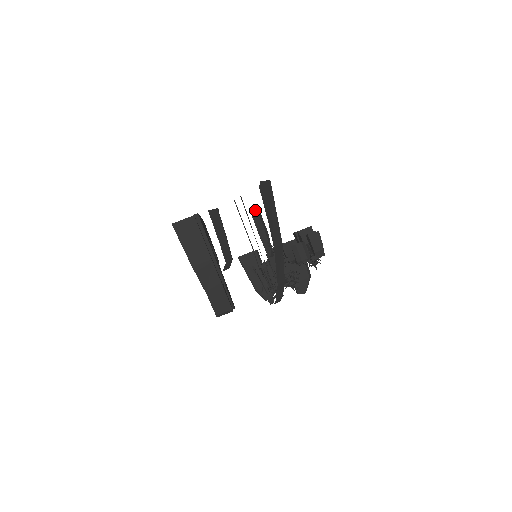
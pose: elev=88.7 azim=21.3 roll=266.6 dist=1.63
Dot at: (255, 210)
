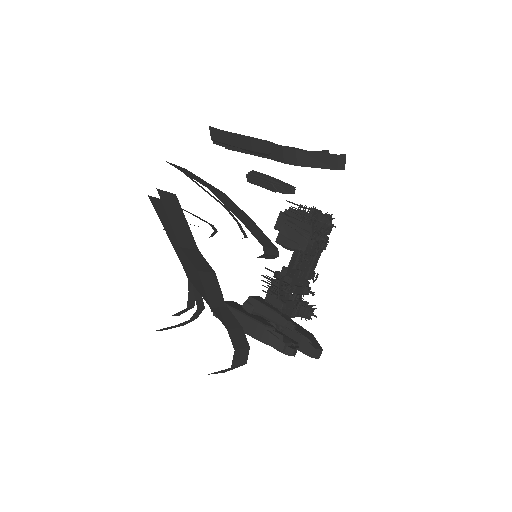
Dot at: (252, 171)
